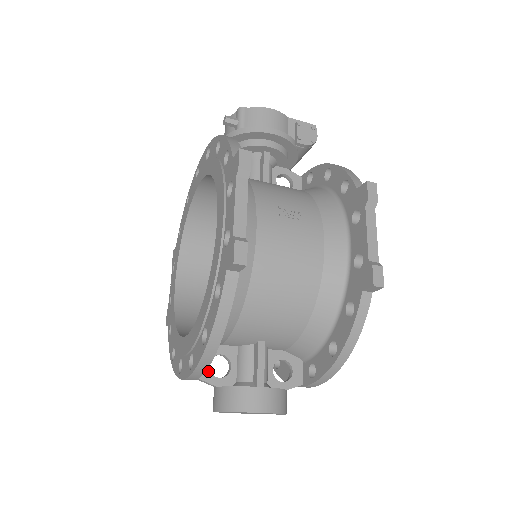
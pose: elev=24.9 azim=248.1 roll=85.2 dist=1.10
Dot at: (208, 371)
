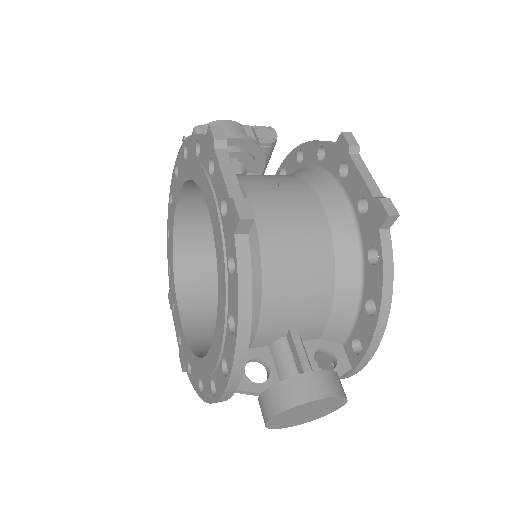
Dot at: (246, 379)
